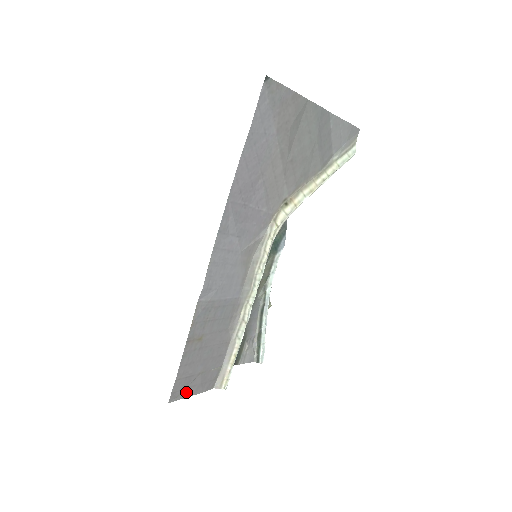
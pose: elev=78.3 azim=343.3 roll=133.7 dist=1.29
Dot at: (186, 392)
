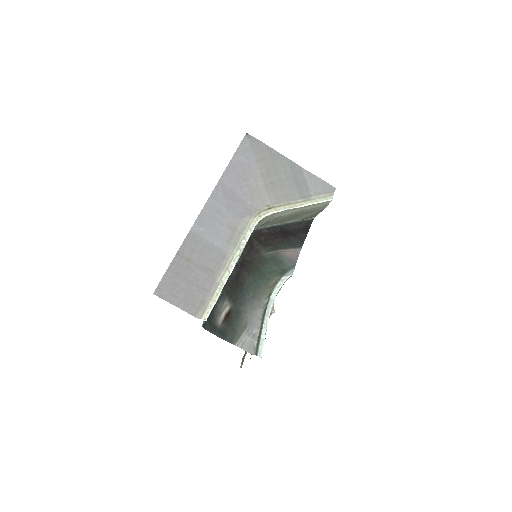
Dot at: (170, 298)
